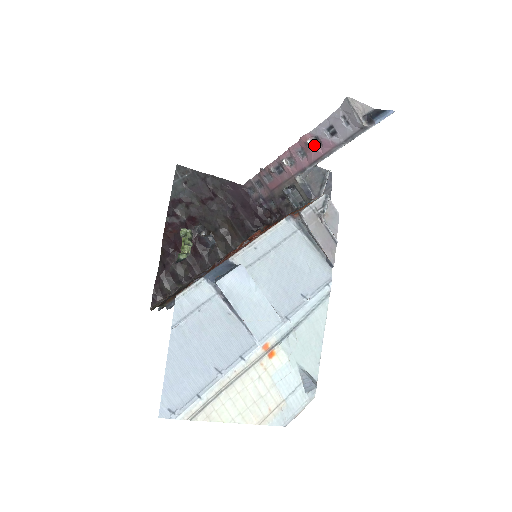
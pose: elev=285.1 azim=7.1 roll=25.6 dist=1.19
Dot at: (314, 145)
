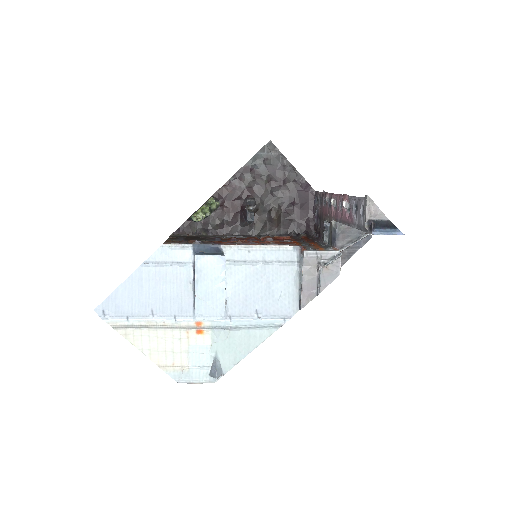
Dot at: (347, 208)
